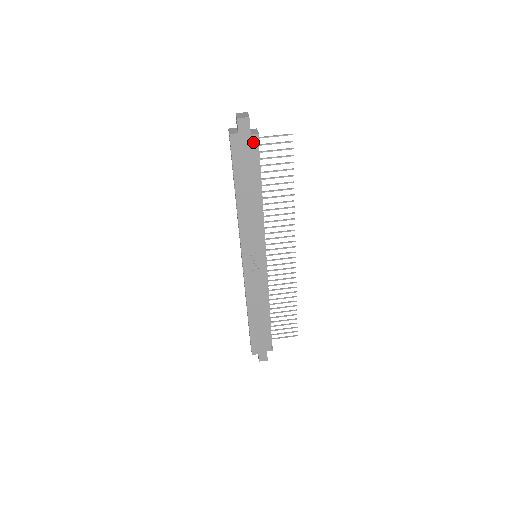
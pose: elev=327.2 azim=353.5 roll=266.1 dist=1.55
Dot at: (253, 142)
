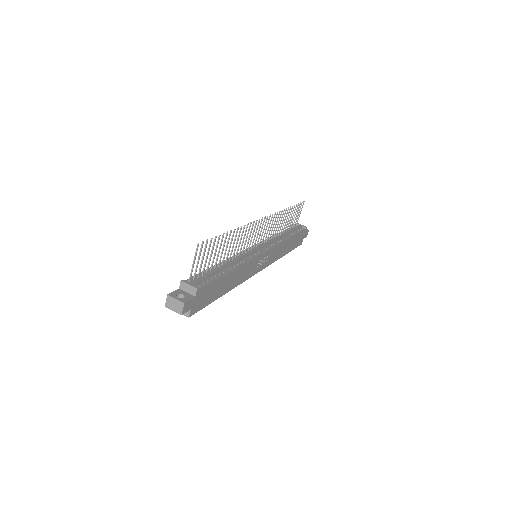
Dot at: (200, 292)
